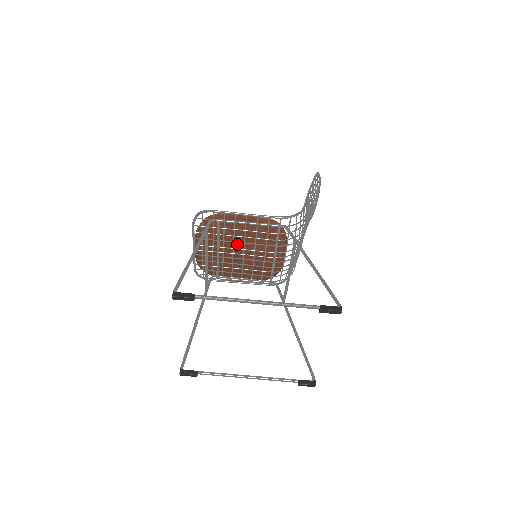
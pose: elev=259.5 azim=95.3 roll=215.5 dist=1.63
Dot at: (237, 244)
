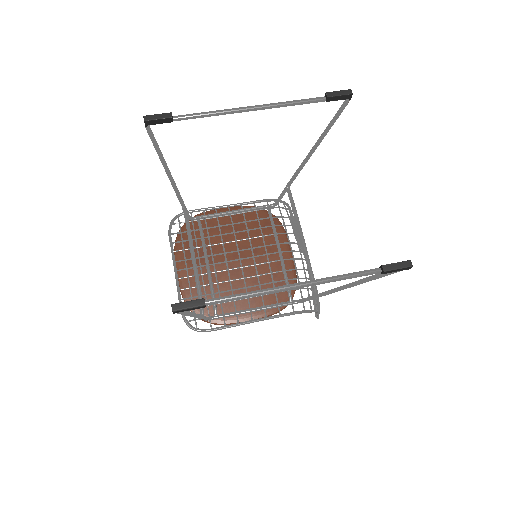
Dot at: (228, 247)
